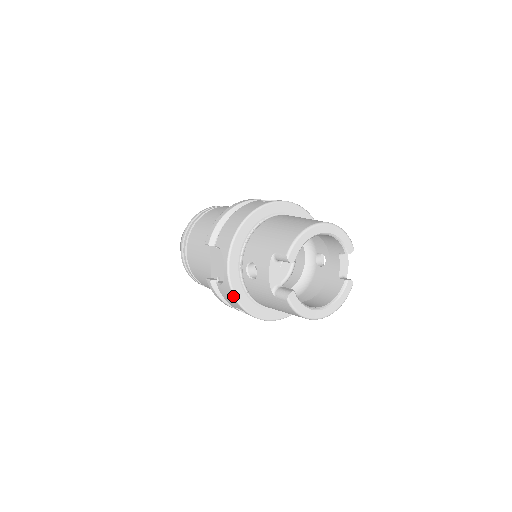
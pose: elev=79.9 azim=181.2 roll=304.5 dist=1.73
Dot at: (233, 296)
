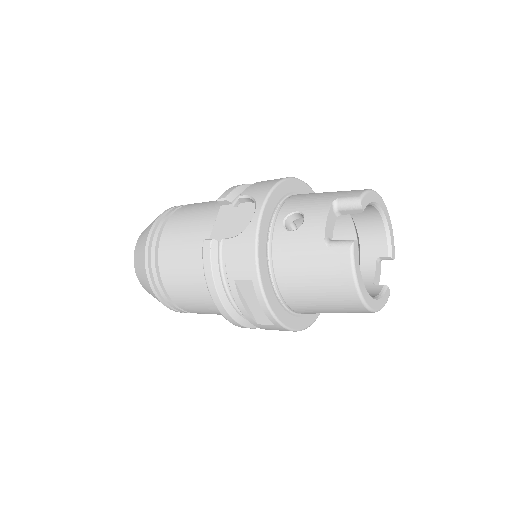
Dot at: (255, 248)
